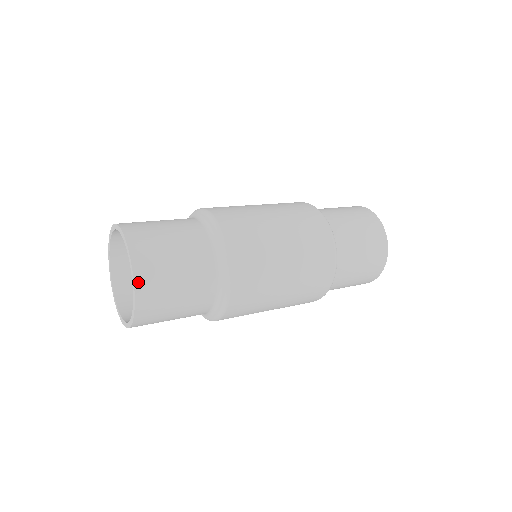
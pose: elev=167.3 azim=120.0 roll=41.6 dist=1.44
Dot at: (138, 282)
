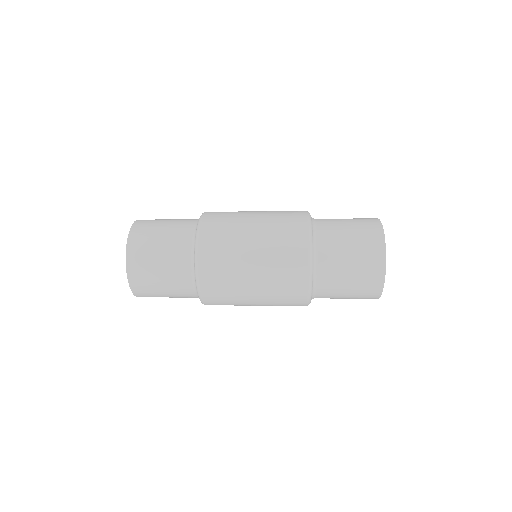
Dot at: (130, 276)
